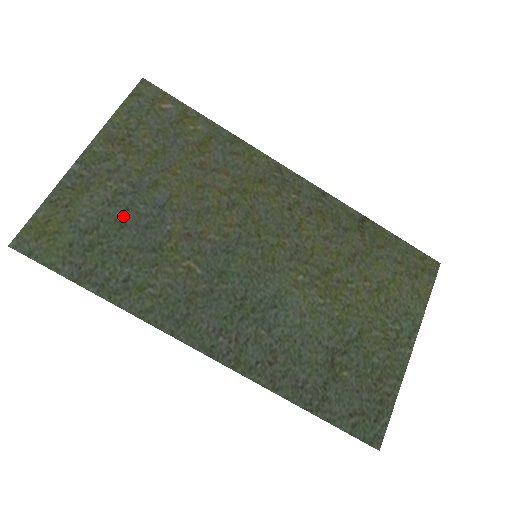
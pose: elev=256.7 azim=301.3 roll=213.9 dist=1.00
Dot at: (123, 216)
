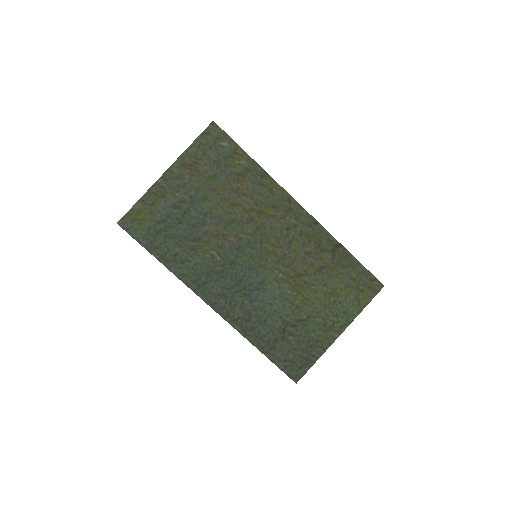
Dot at: (181, 216)
